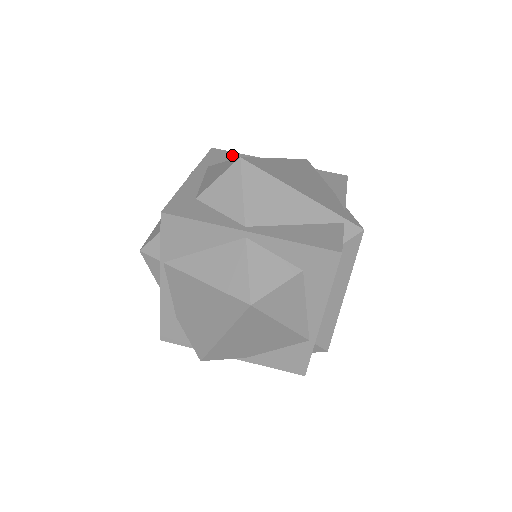
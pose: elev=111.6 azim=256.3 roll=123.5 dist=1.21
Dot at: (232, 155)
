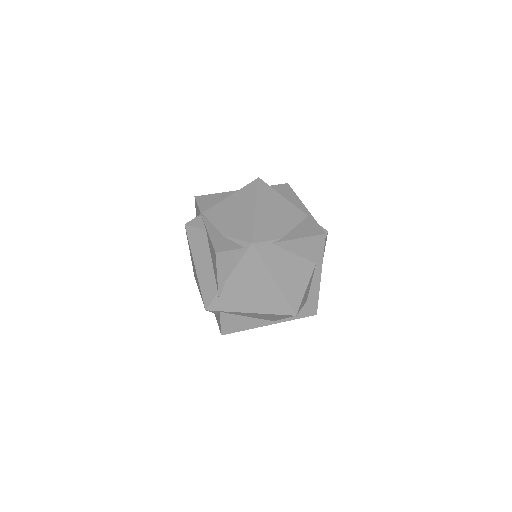
Dot at: occluded
